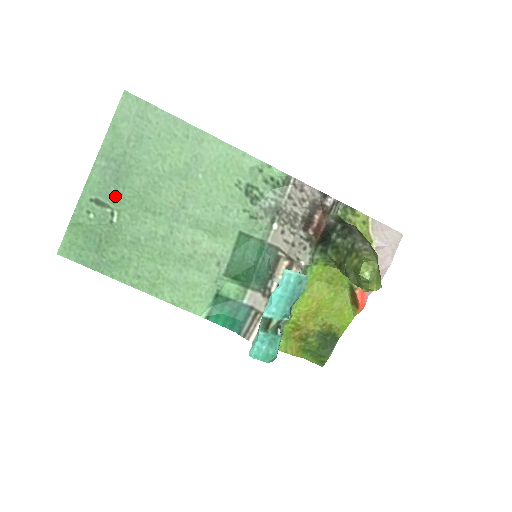
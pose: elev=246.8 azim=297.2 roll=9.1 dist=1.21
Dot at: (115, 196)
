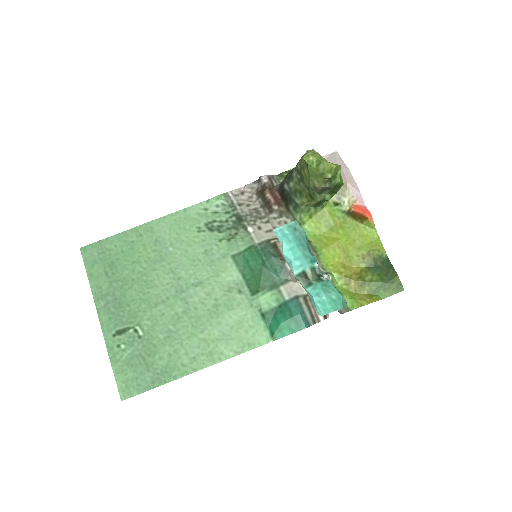
Dot at: (127, 317)
